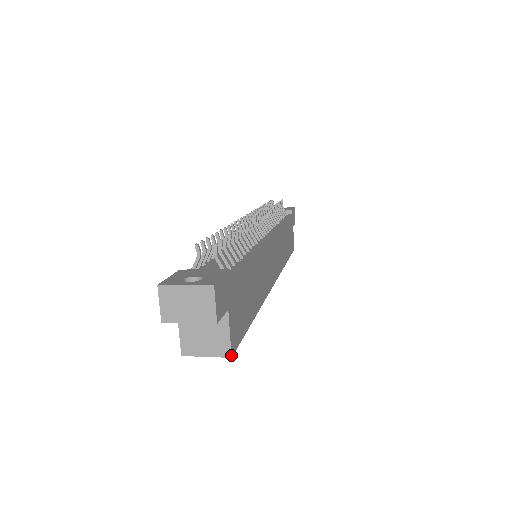
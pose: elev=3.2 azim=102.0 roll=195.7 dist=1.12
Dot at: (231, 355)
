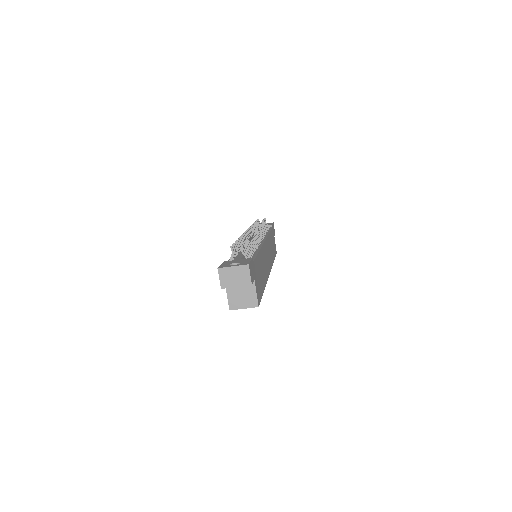
Dot at: (258, 306)
